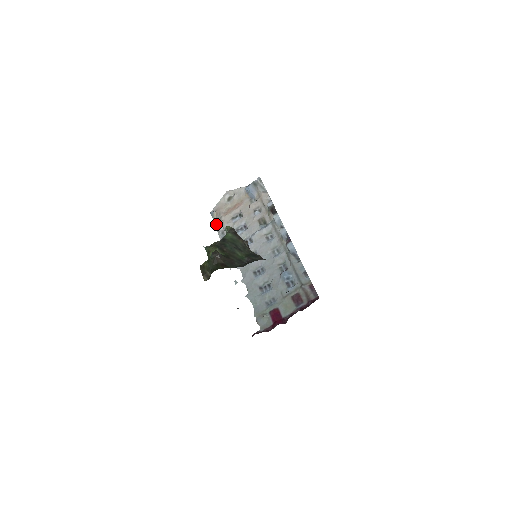
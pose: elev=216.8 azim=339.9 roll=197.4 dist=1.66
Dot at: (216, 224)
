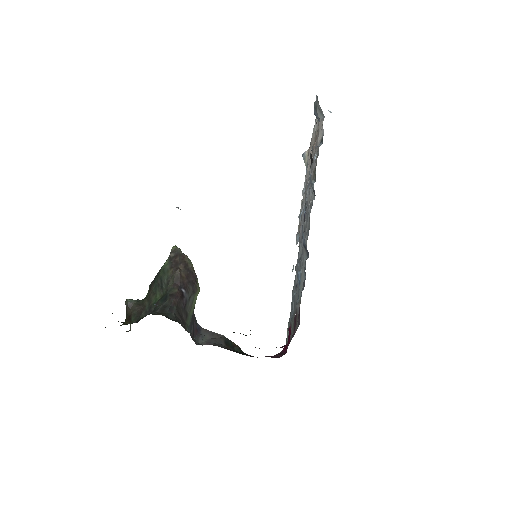
Dot at: (306, 171)
